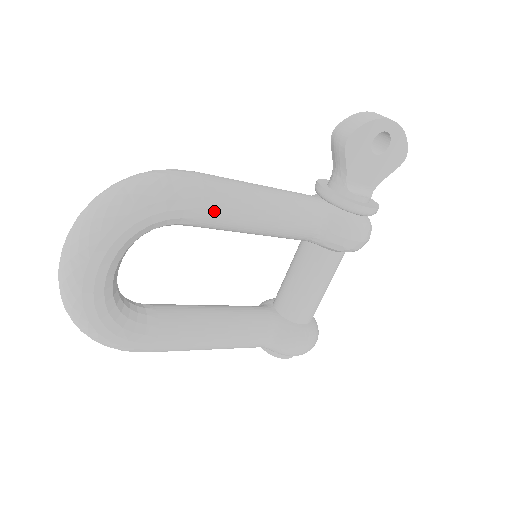
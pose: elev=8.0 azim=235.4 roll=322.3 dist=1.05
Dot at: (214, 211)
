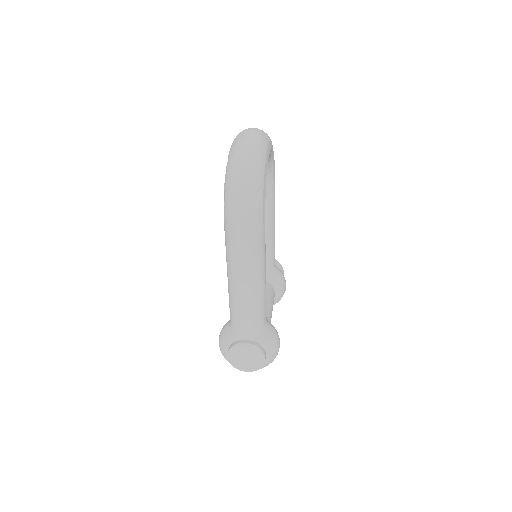
Dot at: occluded
